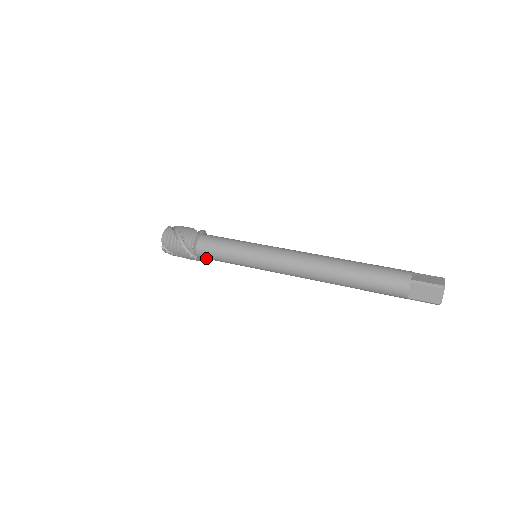
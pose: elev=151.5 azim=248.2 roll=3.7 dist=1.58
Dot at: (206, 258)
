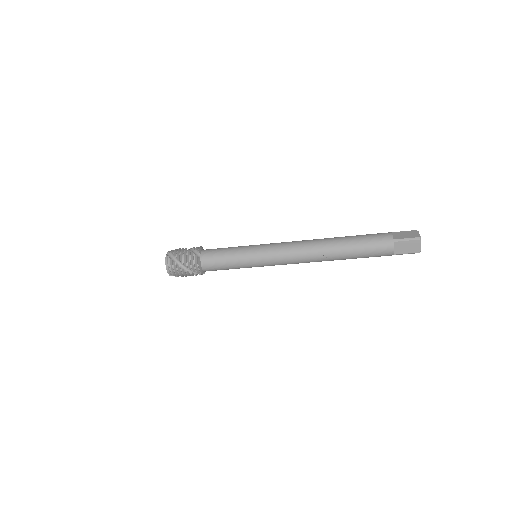
Dot at: (208, 258)
